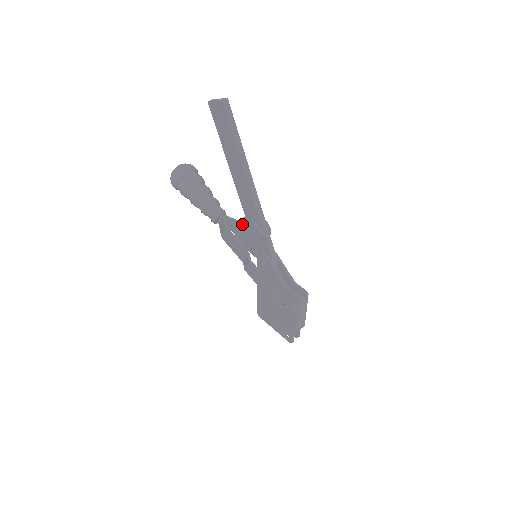
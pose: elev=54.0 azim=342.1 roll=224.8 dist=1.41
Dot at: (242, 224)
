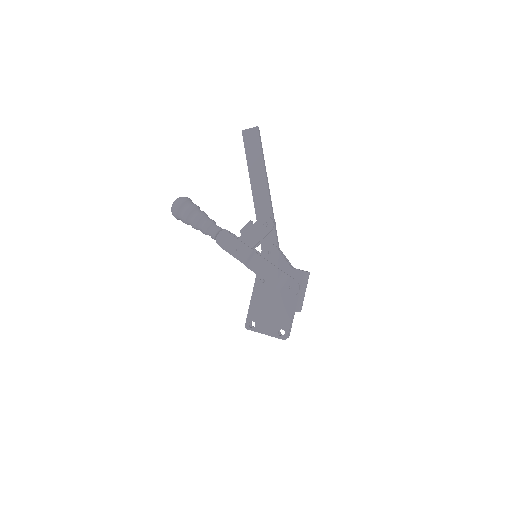
Dot at: (251, 223)
